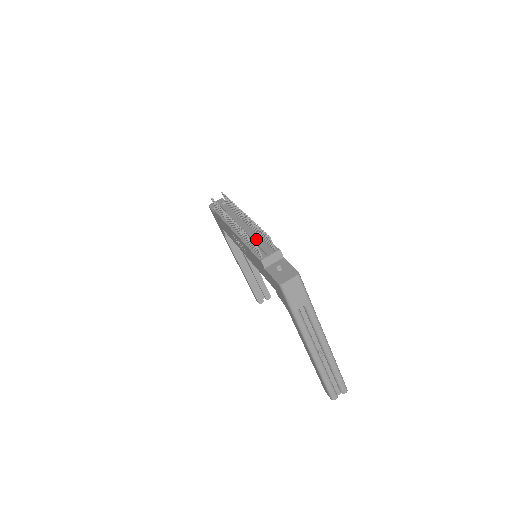
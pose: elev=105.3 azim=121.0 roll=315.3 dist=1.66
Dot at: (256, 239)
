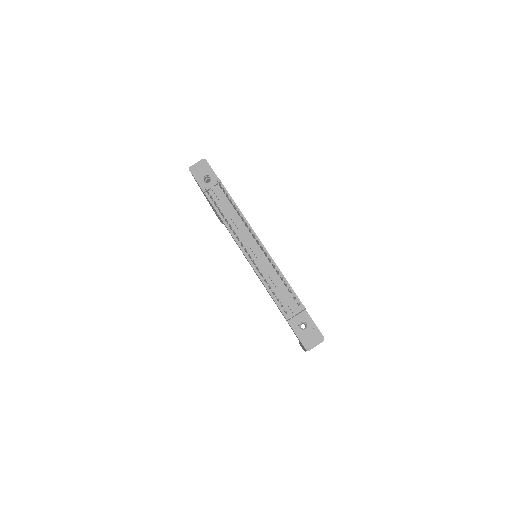
Dot at: (275, 281)
